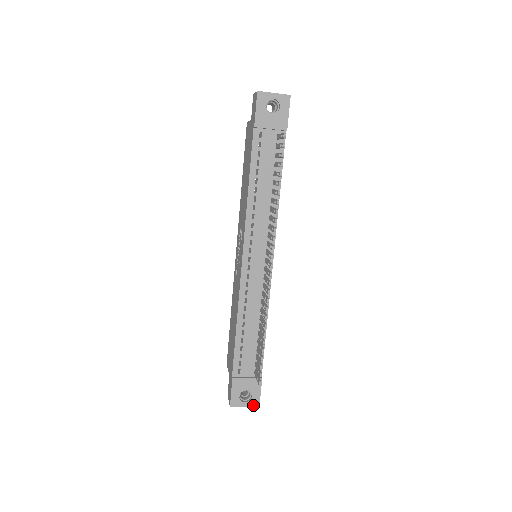
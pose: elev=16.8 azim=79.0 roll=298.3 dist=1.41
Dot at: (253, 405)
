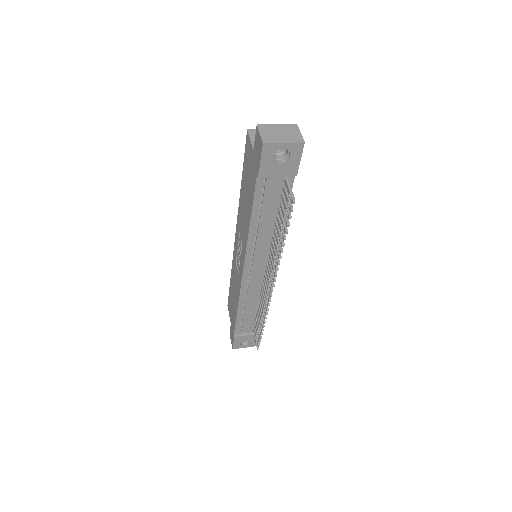
Dot at: (251, 346)
